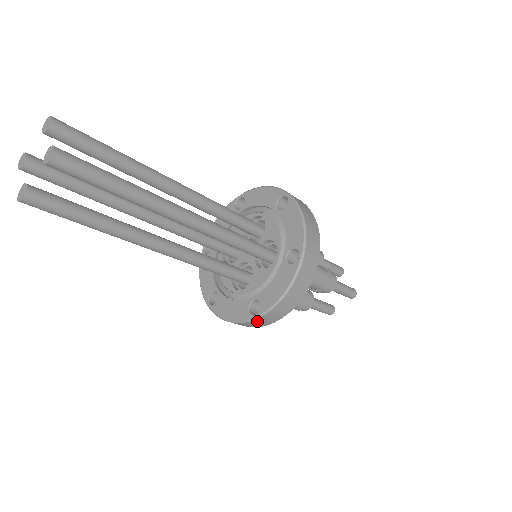
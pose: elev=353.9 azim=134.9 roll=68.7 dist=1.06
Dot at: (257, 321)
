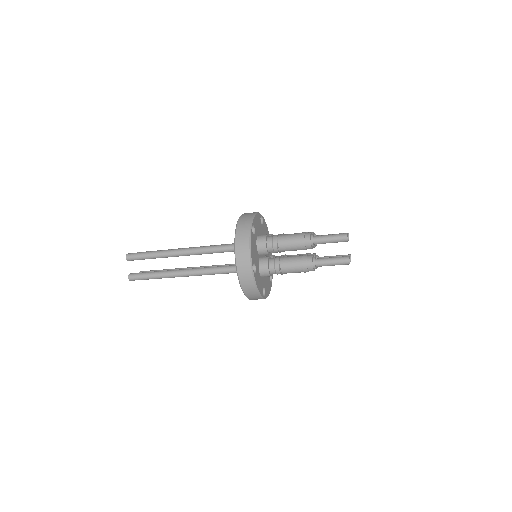
Dot at: (241, 275)
